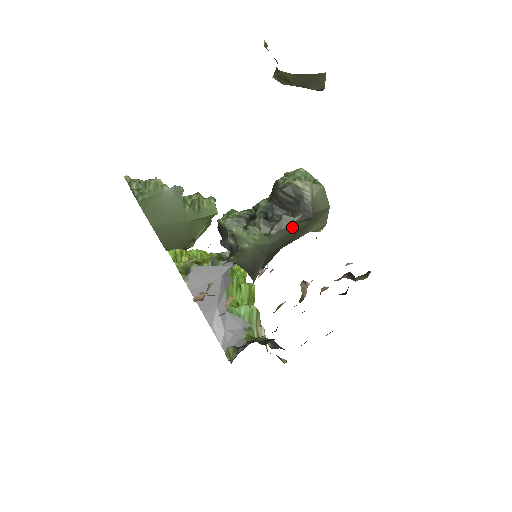
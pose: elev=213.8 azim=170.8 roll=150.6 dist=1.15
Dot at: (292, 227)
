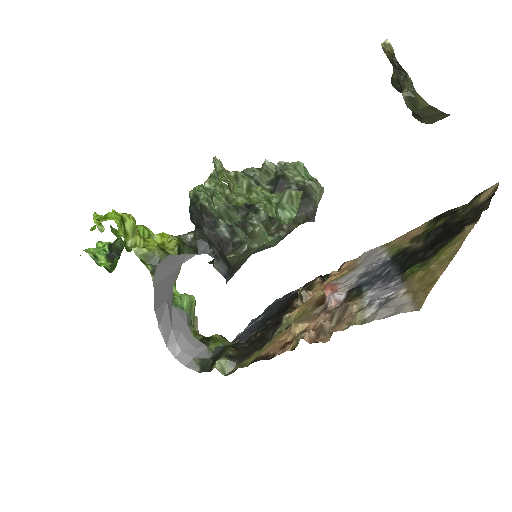
Dot at: (294, 228)
